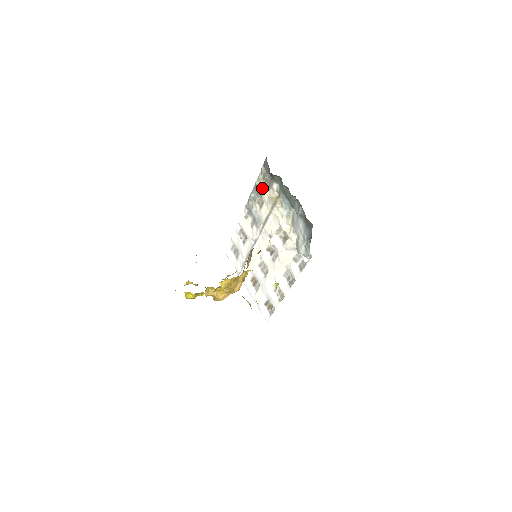
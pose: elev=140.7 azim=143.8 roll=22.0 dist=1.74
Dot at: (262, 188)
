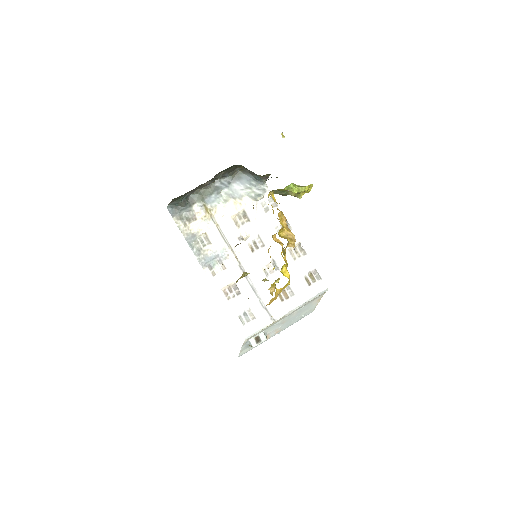
Dot at: (192, 229)
